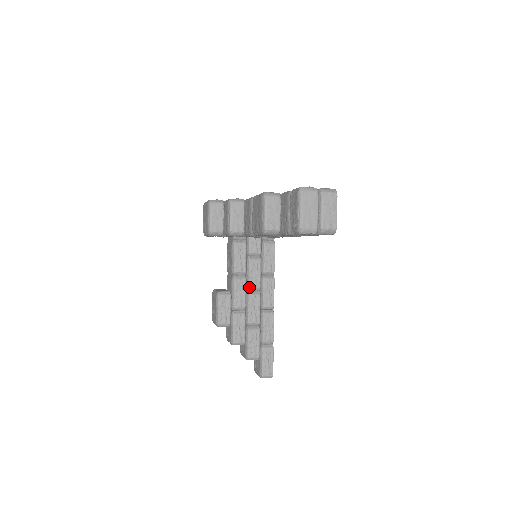
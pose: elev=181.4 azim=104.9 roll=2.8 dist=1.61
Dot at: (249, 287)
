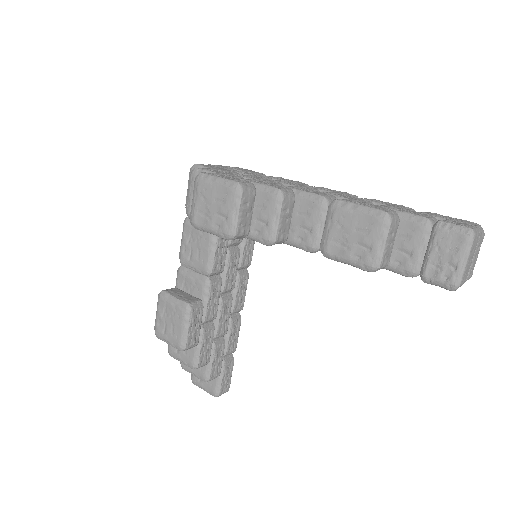
Dot at: (224, 290)
